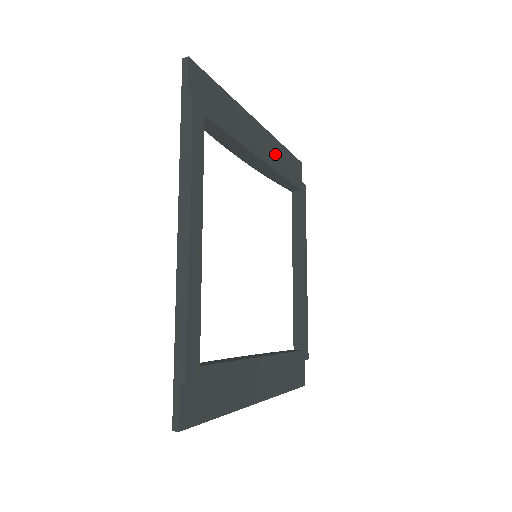
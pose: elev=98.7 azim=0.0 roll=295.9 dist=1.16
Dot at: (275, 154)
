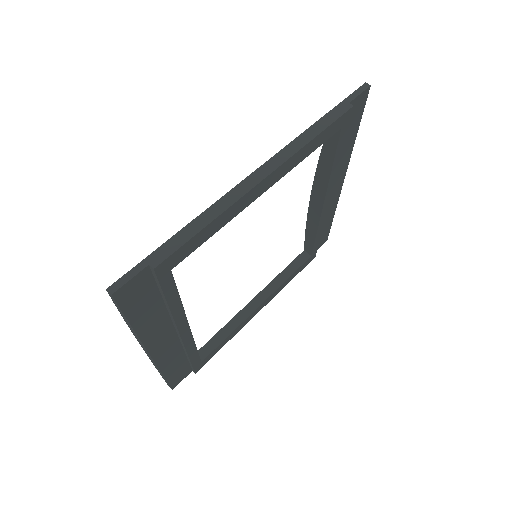
Dot at: (328, 212)
